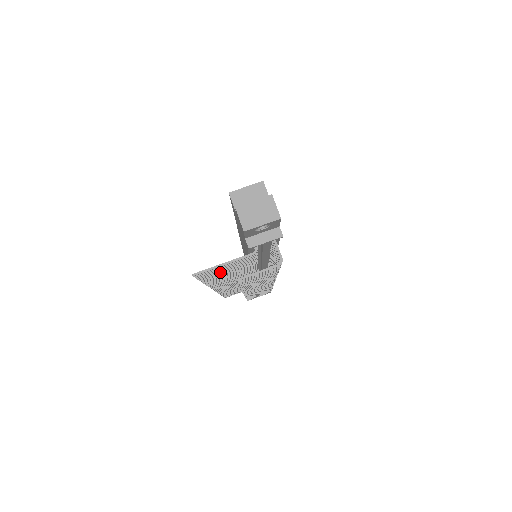
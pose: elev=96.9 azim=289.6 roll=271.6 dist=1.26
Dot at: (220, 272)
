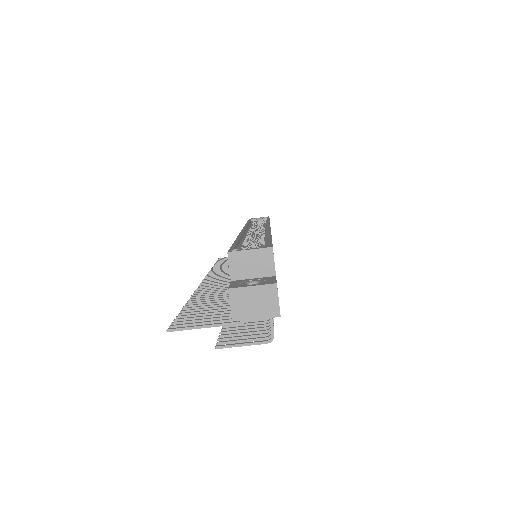
Dot at: (203, 312)
